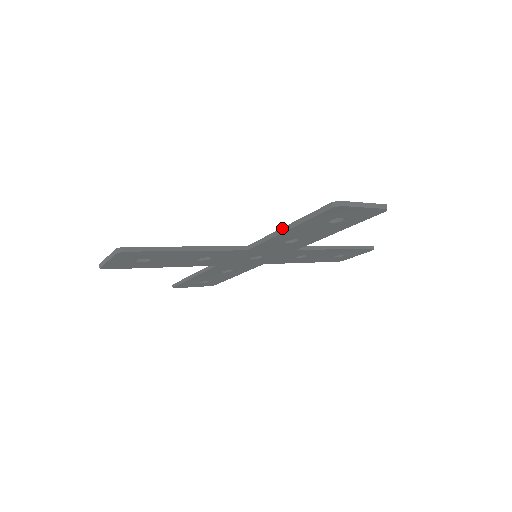
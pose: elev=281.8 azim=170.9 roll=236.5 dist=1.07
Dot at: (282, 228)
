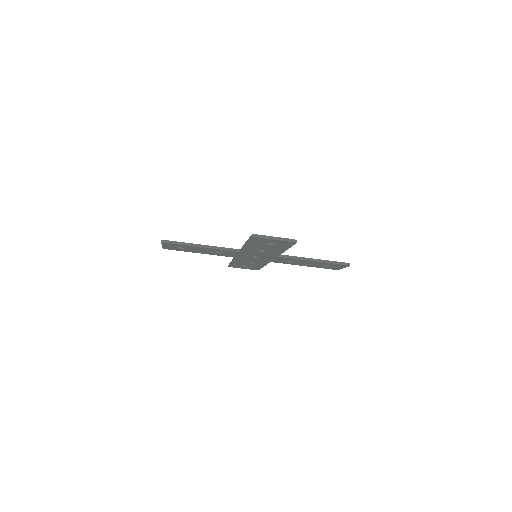
Dot at: (245, 243)
